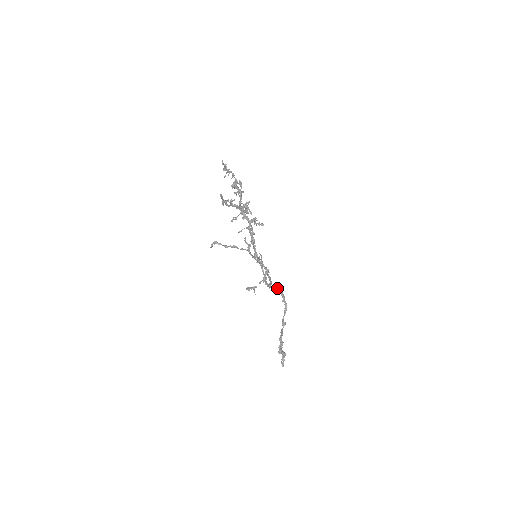
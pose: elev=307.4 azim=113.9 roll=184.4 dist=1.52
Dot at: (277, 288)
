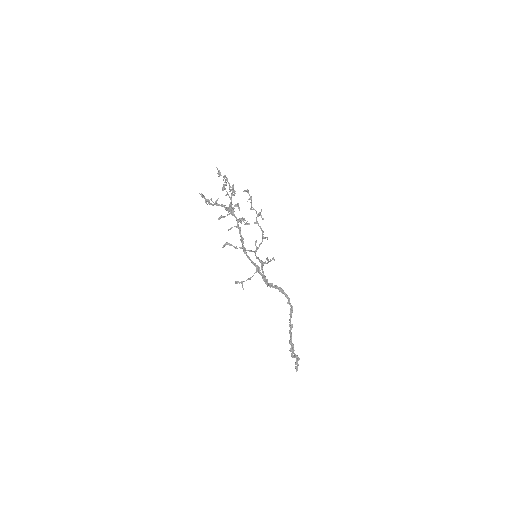
Dot at: (280, 289)
